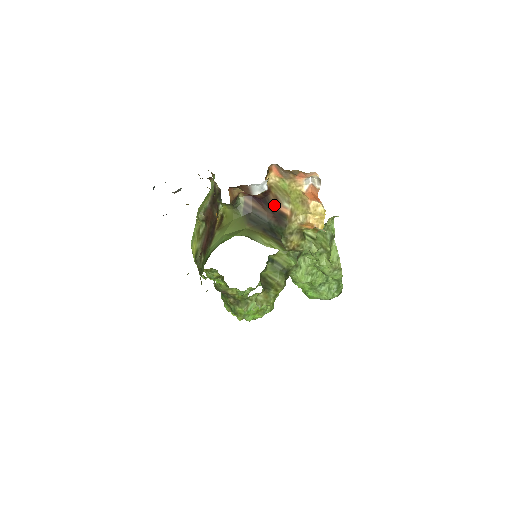
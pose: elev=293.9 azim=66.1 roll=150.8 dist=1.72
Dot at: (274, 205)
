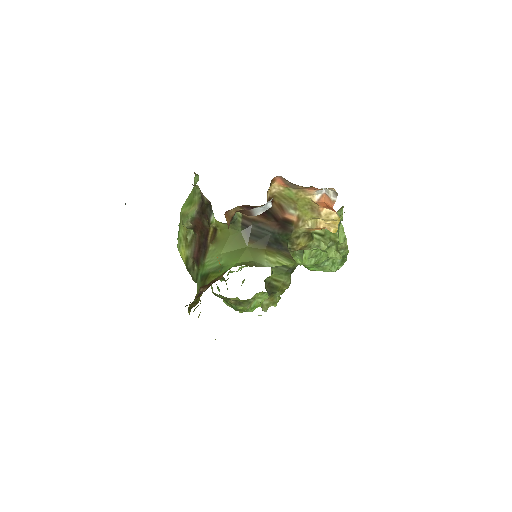
Dot at: (278, 213)
